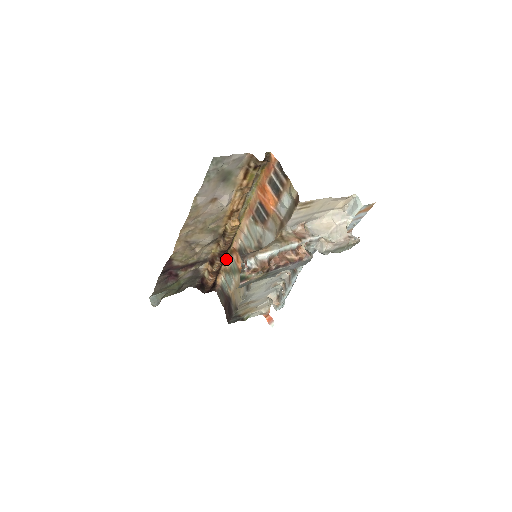
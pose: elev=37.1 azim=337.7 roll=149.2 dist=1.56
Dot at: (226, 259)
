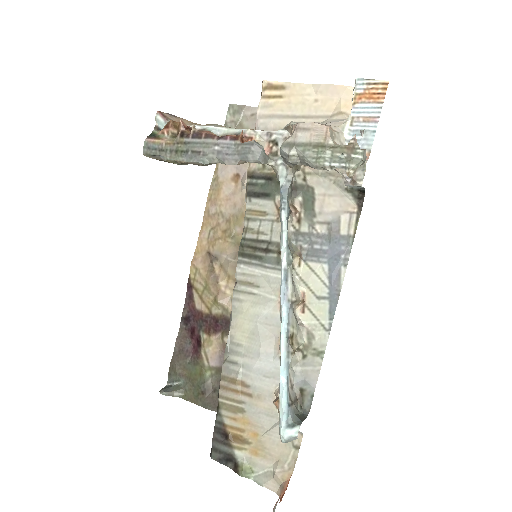
Dot at: occluded
